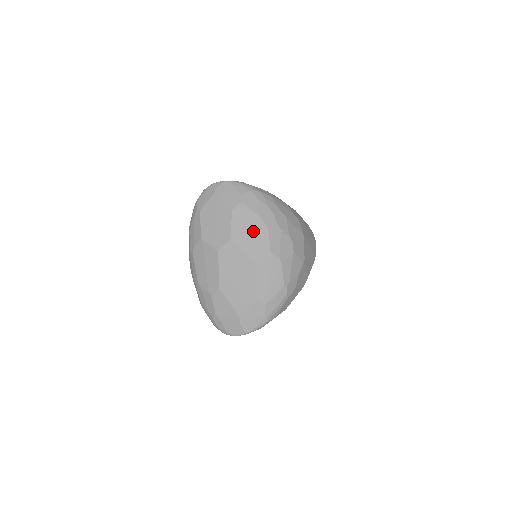
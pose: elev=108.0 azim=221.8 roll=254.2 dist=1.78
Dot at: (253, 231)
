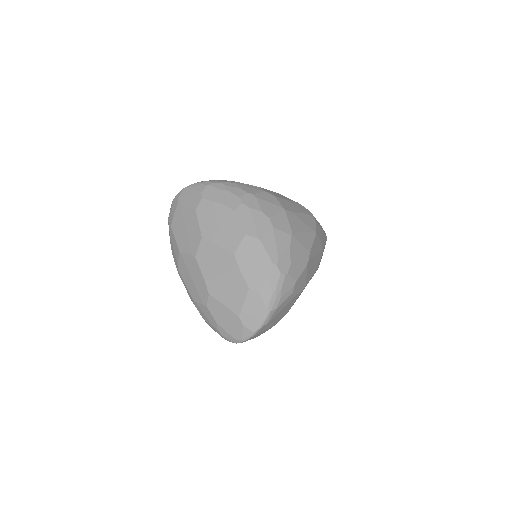
Dot at: (221, 221)
